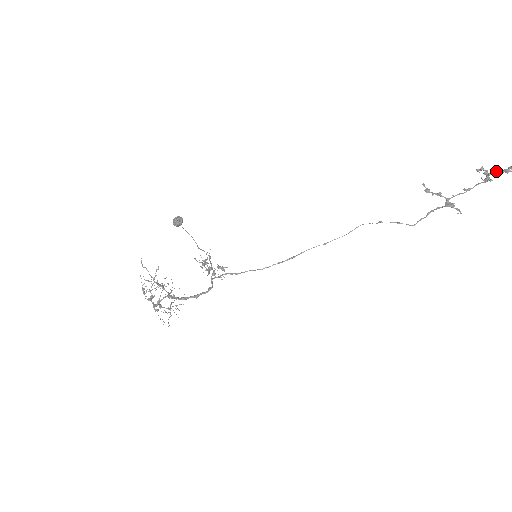
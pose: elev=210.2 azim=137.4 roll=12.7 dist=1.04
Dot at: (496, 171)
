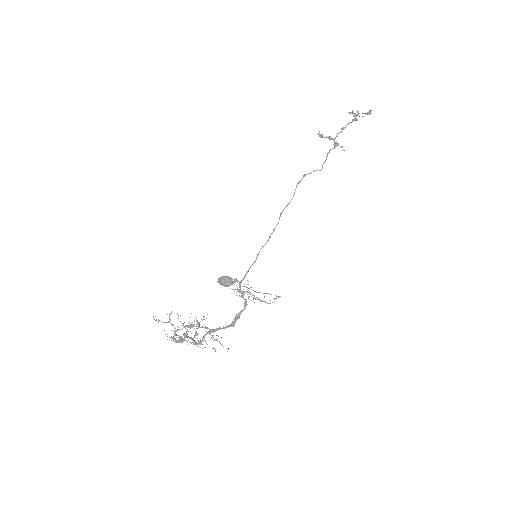
Dot at: occluded
